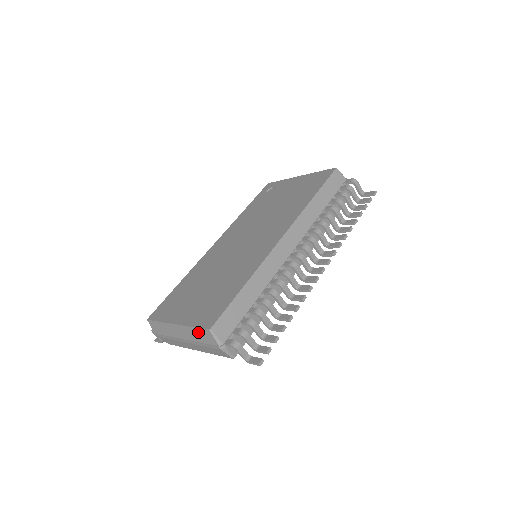
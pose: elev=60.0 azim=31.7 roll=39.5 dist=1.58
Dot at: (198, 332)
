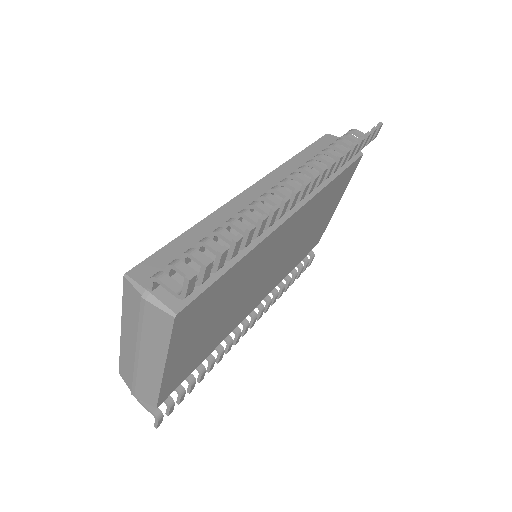
Dot at: (127, 304)
